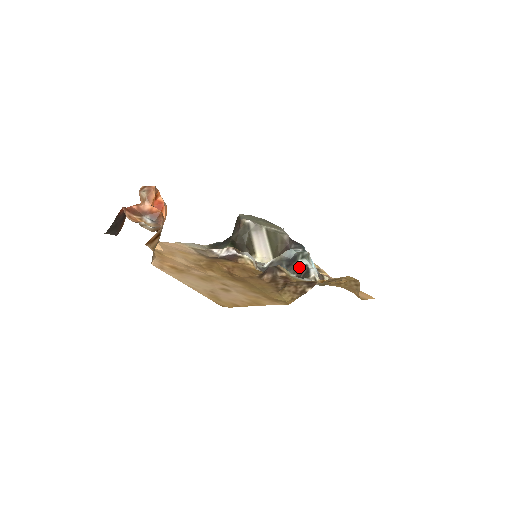
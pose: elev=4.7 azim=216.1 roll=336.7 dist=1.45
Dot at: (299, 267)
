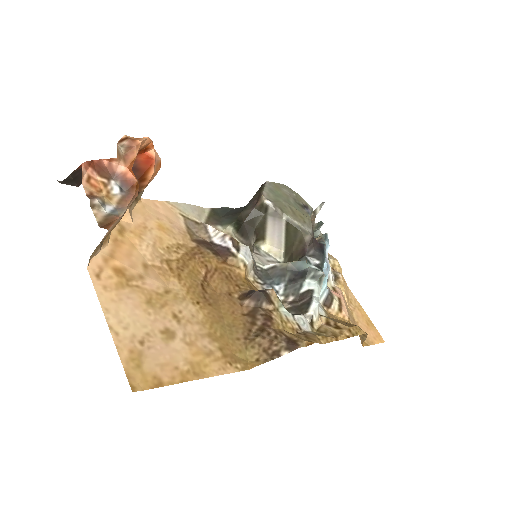
Dot at: (303, 289)
